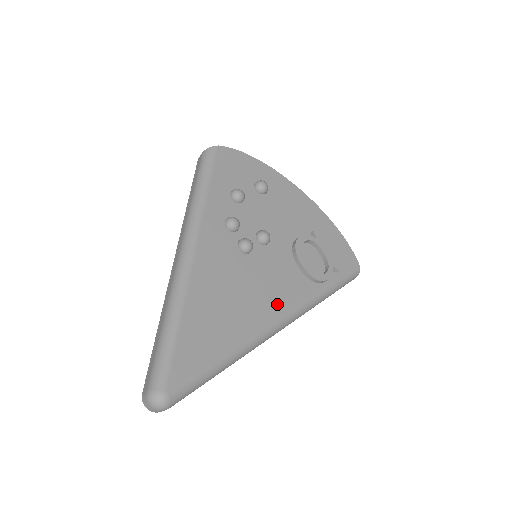
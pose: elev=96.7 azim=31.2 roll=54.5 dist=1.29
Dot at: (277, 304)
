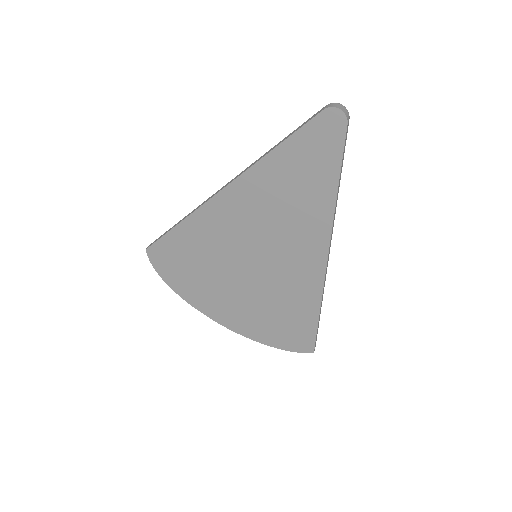
Dot at: occluded
